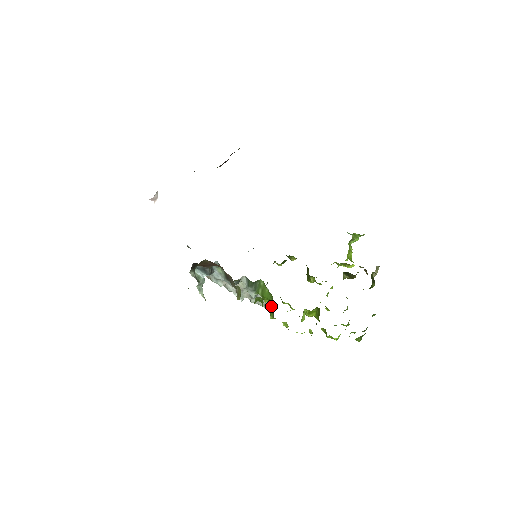
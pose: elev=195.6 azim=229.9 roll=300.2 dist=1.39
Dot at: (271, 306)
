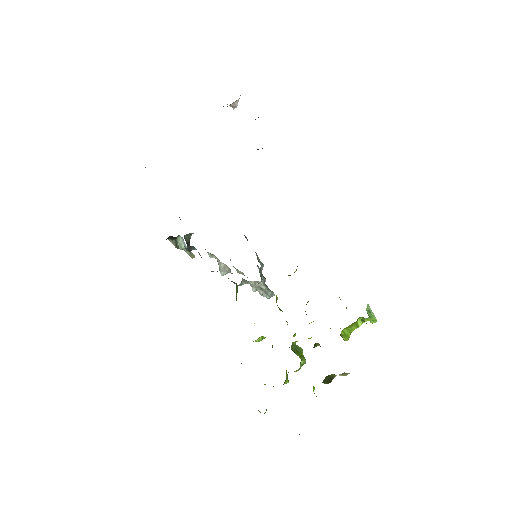
Dot at: occluded
